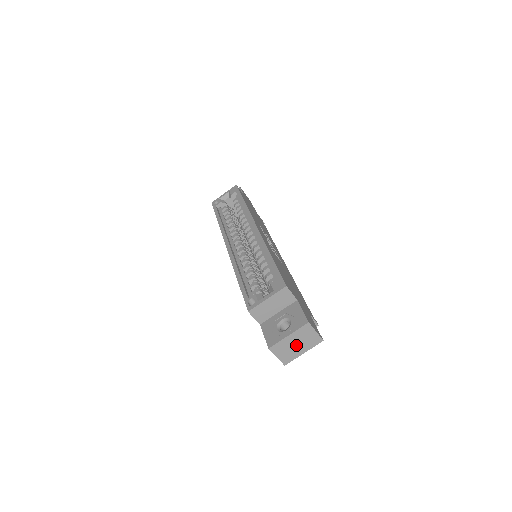
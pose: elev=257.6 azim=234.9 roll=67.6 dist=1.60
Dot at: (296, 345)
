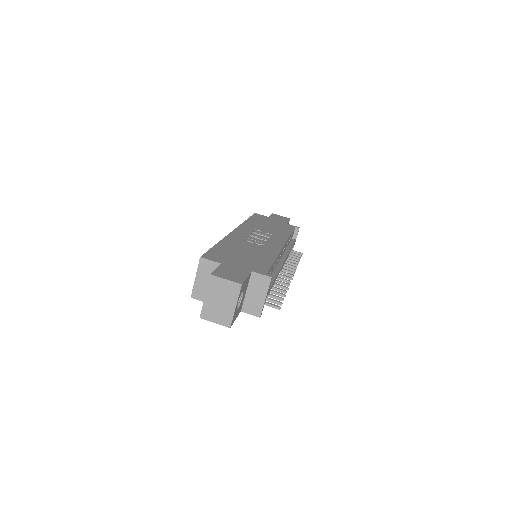
Dot at: (221, 302)
